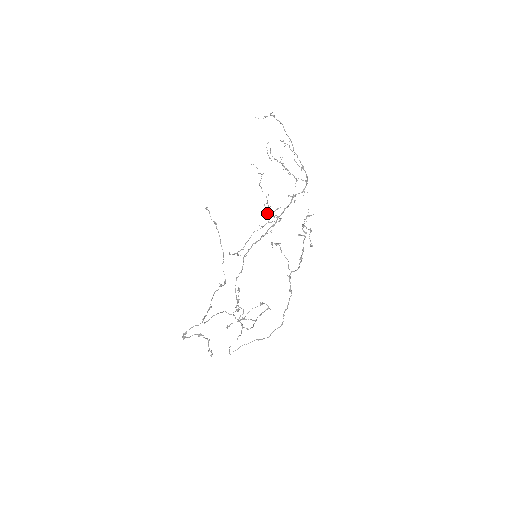
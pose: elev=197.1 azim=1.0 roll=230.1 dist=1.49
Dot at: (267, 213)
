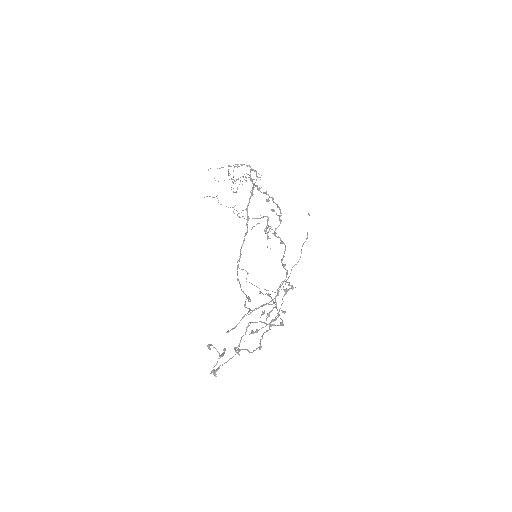
Dot at: (246, 219)
